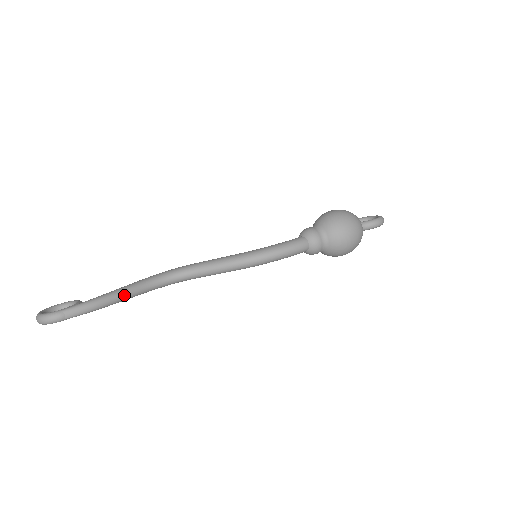
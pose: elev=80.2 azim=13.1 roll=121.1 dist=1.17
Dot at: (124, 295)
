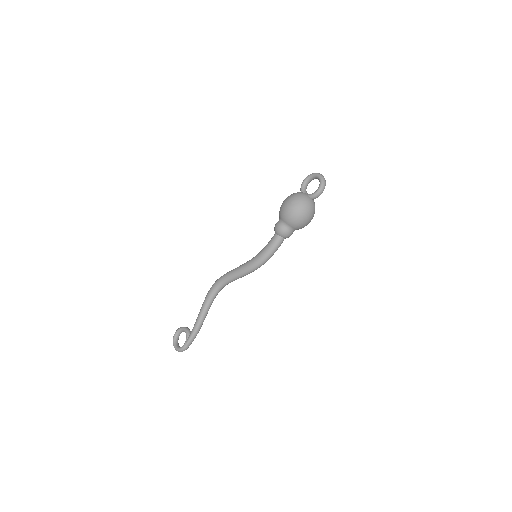
Dot at: (204, 318)
